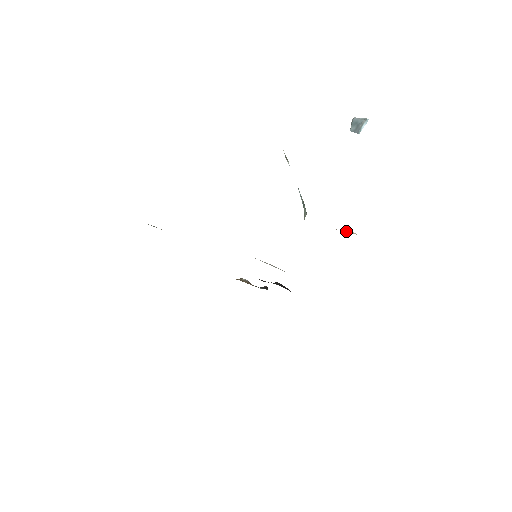
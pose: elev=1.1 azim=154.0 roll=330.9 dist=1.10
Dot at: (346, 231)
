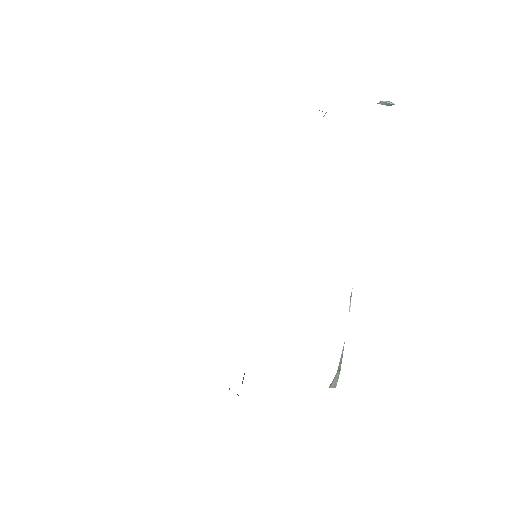
Dot at: occluded
